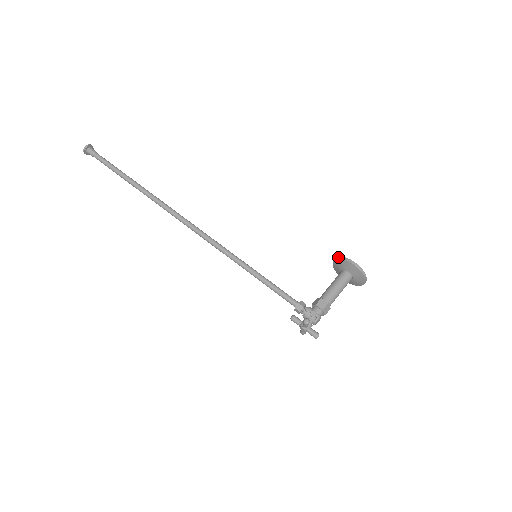
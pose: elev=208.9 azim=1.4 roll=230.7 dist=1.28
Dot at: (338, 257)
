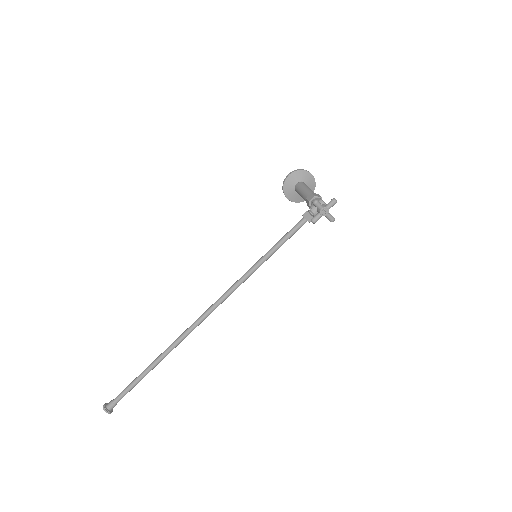
Dot at: occluded
